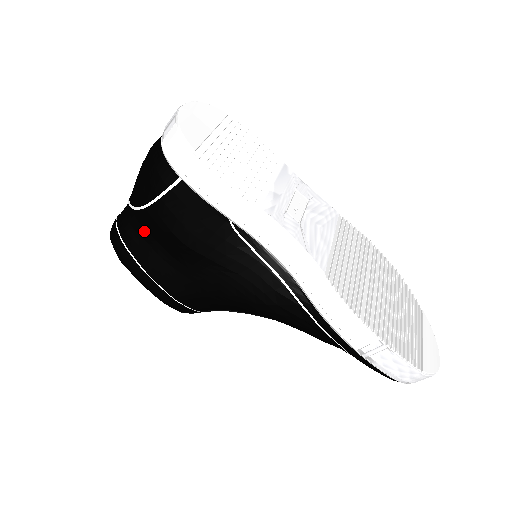
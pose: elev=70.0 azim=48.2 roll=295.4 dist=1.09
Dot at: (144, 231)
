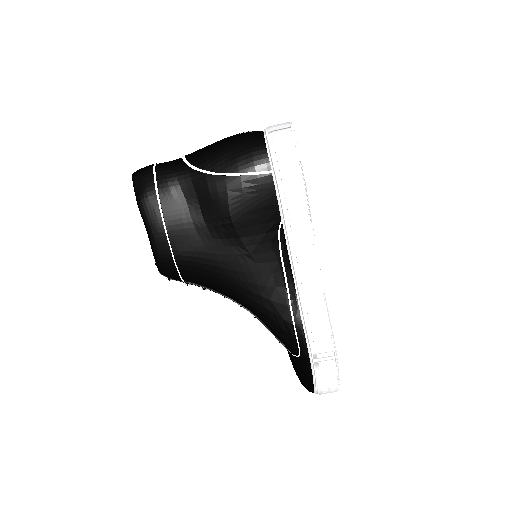
Dot at: (192, 191)
